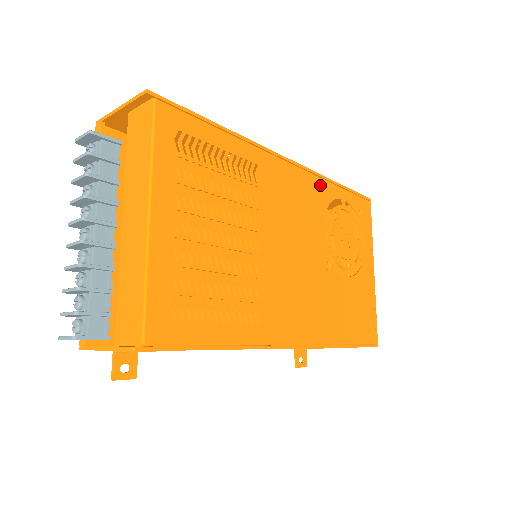
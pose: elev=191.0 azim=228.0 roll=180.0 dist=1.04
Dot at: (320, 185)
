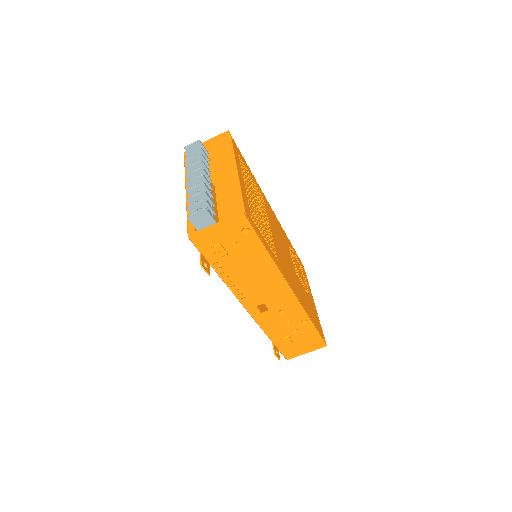
Dot at: (284, 234)
